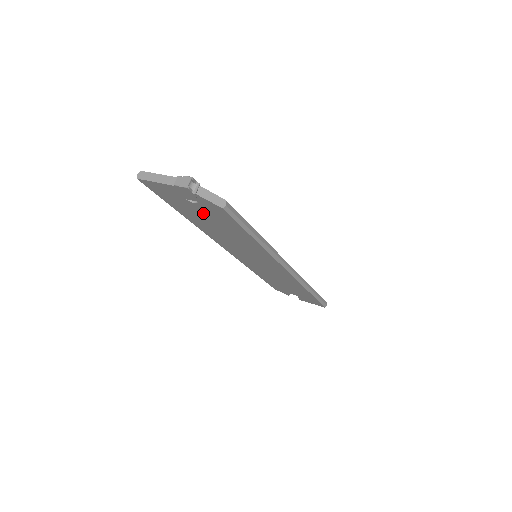
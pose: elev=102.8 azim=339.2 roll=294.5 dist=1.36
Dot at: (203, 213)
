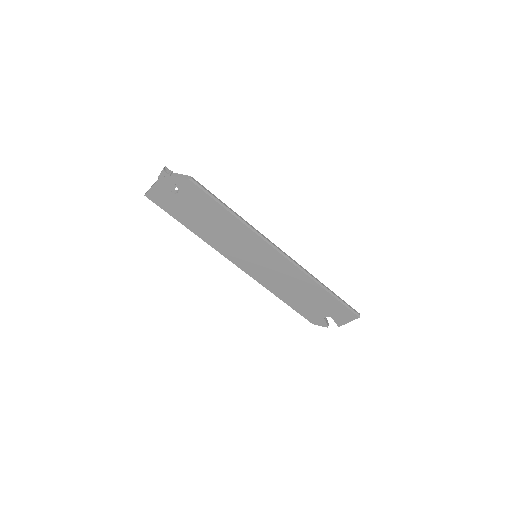
Dot at: (189, 205)
